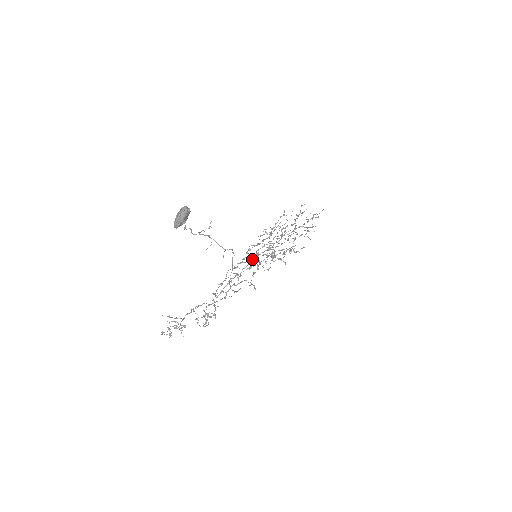
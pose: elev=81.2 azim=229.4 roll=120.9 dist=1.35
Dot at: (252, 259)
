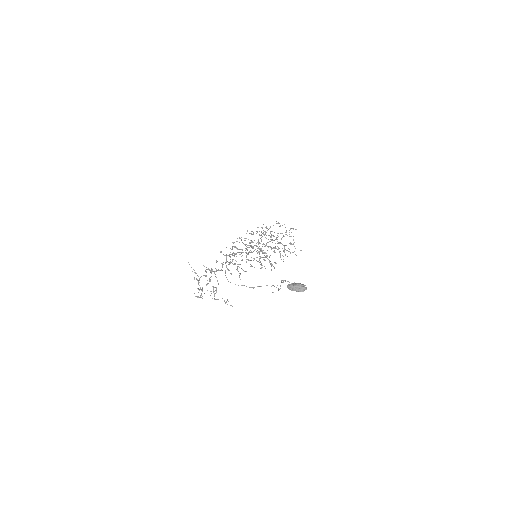
Dot at: (245, 244)
